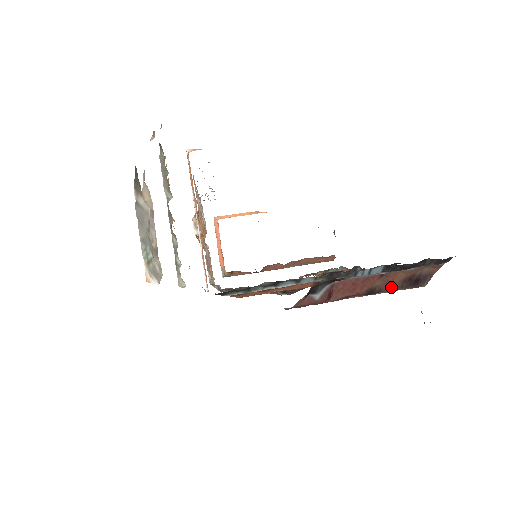
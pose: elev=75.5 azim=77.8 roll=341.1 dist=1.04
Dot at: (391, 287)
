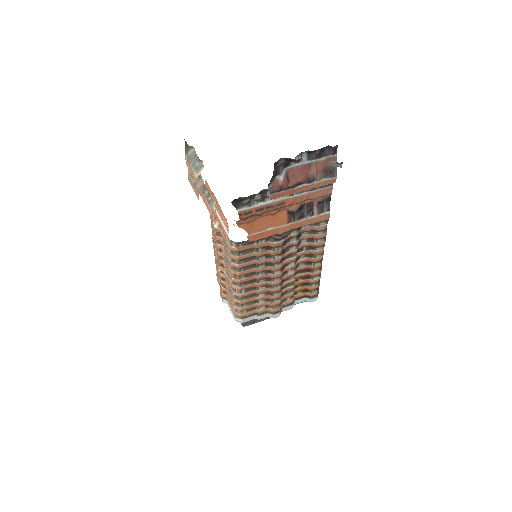
Dot at: (319, 176)
